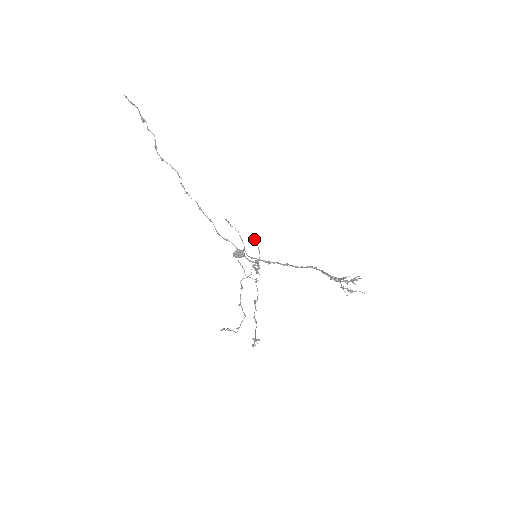
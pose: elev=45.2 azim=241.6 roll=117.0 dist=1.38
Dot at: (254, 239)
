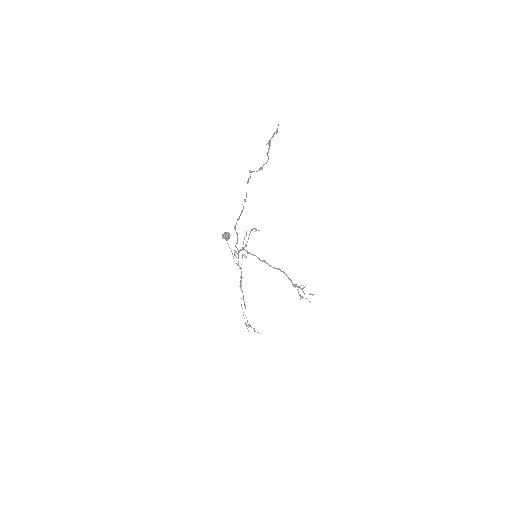
Dot at: occluded
